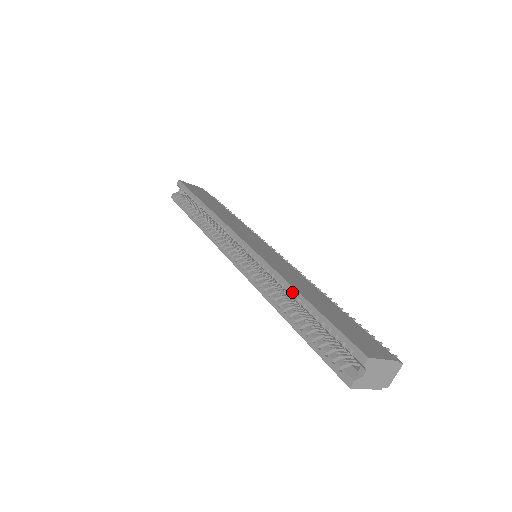
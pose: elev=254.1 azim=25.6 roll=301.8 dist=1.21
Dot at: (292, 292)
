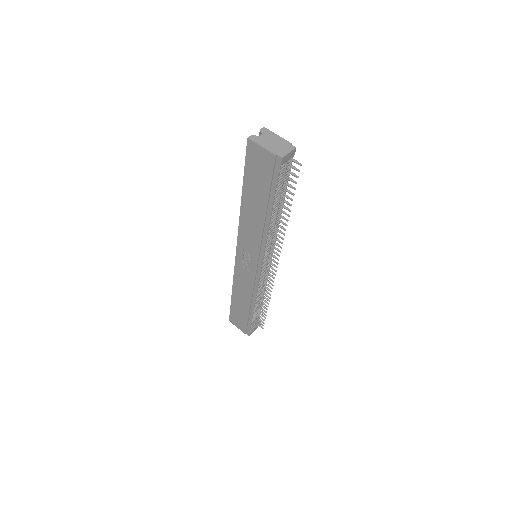
Dot at: occluded
